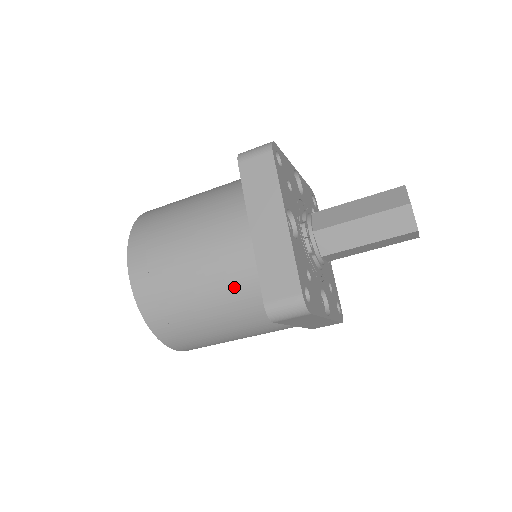
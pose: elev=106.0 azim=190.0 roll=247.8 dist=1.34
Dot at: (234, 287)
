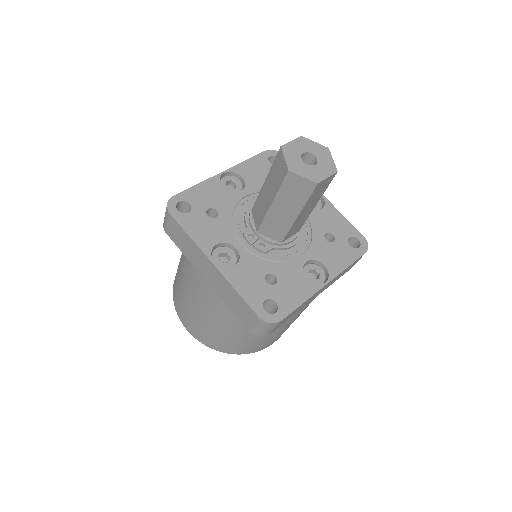
Dot at: (235, 318)
